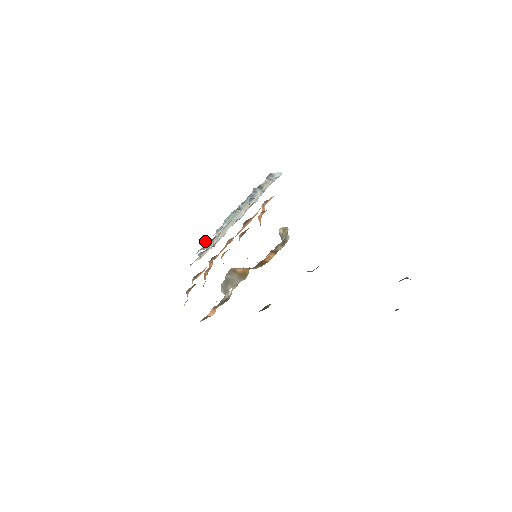
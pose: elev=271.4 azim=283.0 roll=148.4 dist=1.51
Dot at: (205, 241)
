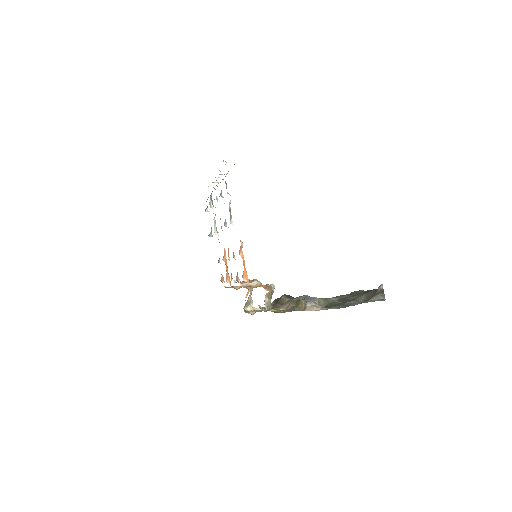
Dot at: (206, 208)
